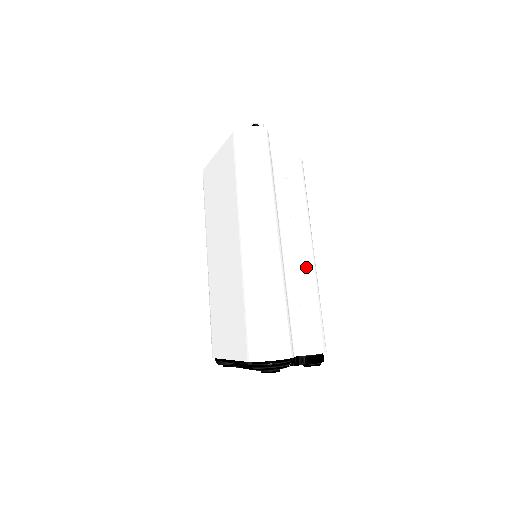
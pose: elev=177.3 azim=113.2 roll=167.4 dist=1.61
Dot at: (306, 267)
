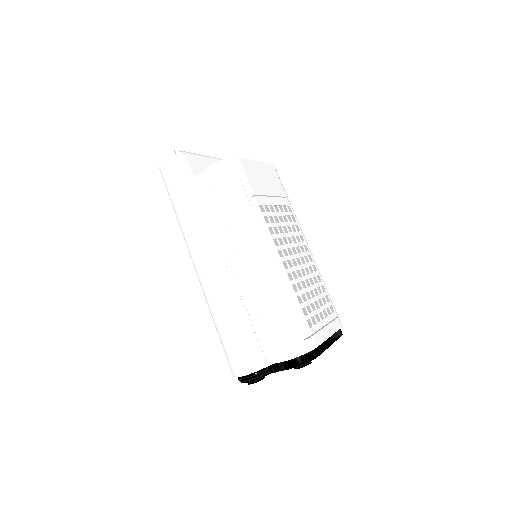
Dot at: (256, 275)
